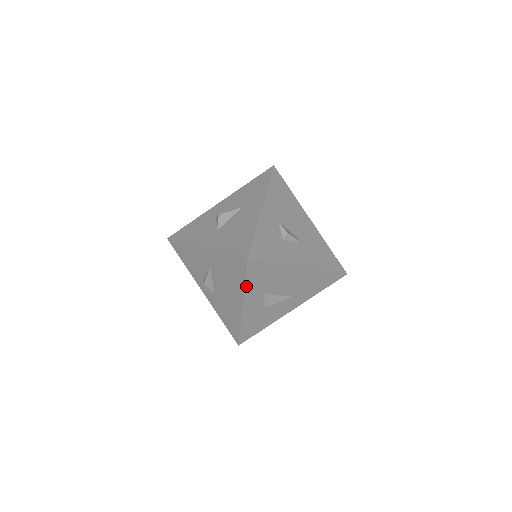
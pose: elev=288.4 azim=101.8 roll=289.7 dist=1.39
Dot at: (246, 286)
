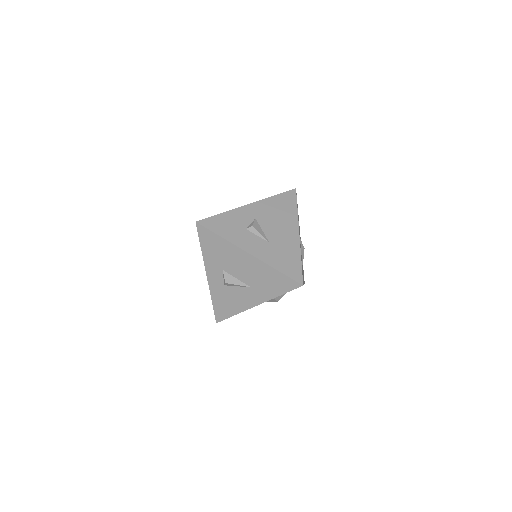
Dot at: (203, 252)
